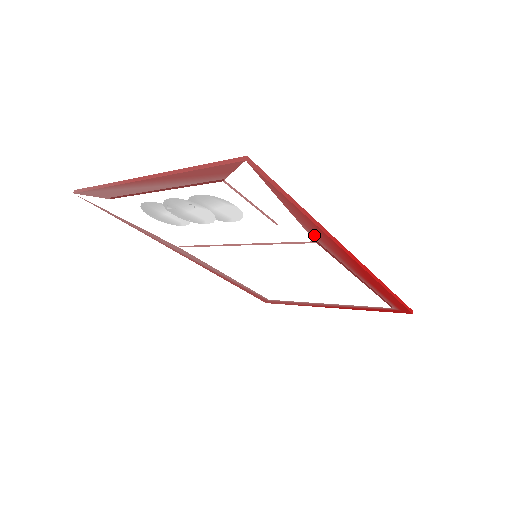
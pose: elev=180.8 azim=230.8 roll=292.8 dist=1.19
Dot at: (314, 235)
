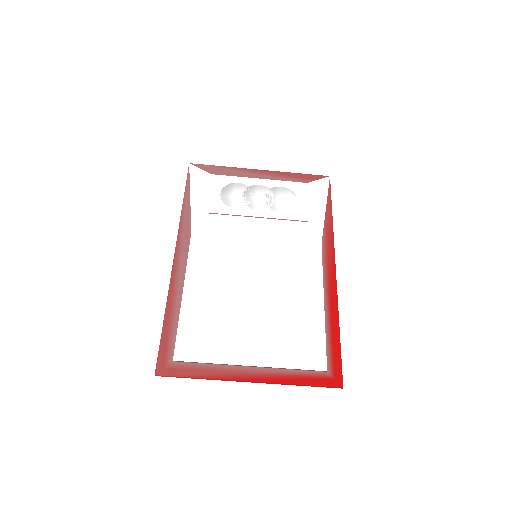
Dot at: (325, 235)
